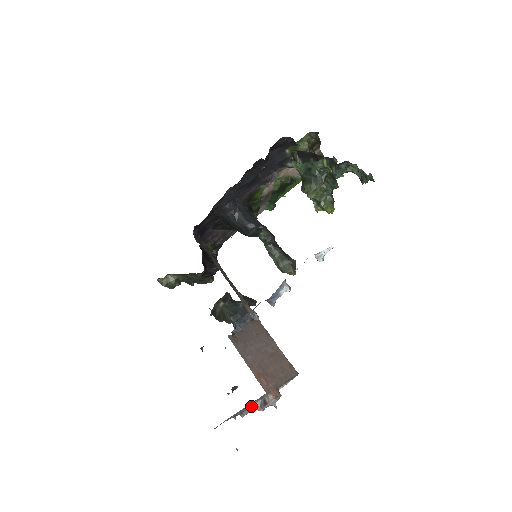
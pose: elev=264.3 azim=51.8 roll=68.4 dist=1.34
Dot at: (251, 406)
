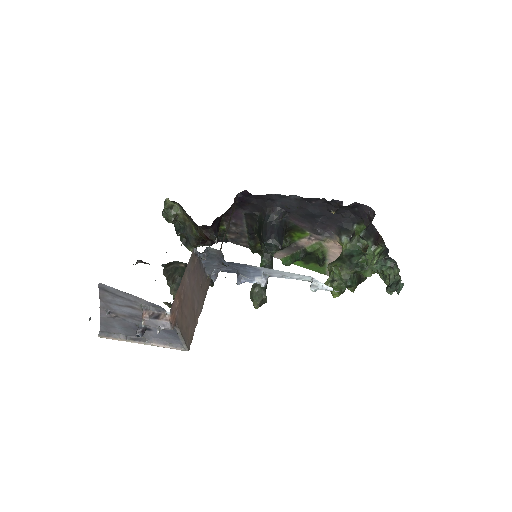
Dot at: (143, 307)
